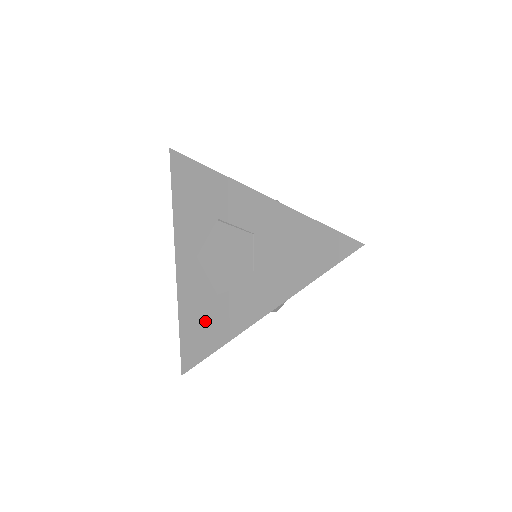
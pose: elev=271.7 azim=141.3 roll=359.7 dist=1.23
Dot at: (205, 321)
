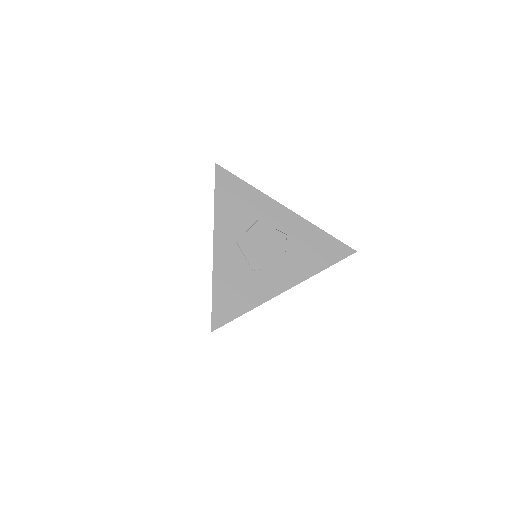
Dot at: (240, 289)
